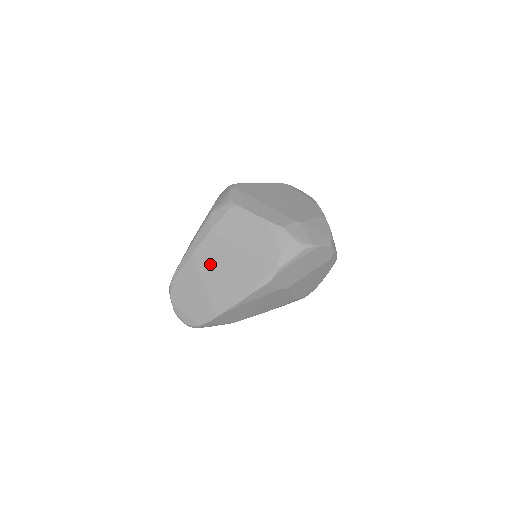
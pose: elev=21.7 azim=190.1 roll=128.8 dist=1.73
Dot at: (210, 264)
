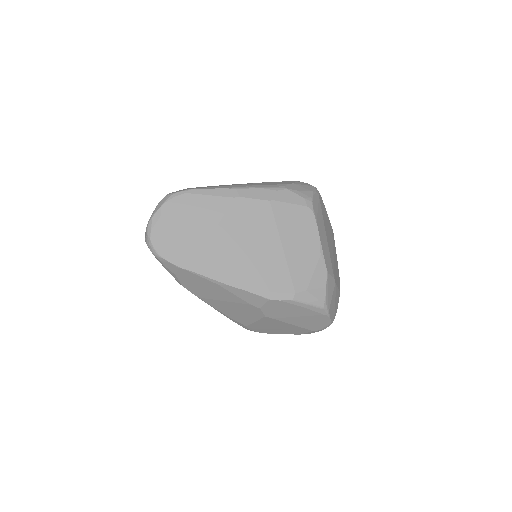
Dot at: (239, 224)
